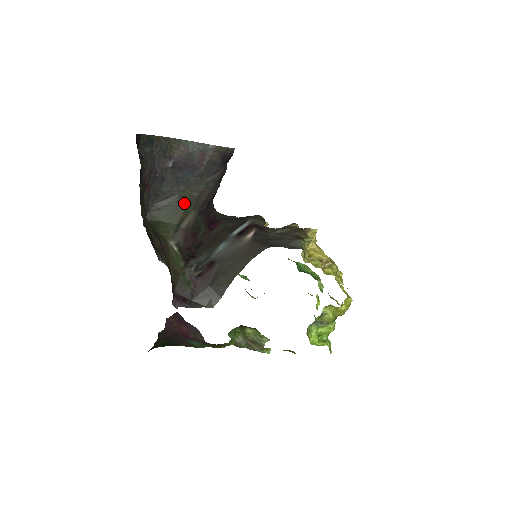
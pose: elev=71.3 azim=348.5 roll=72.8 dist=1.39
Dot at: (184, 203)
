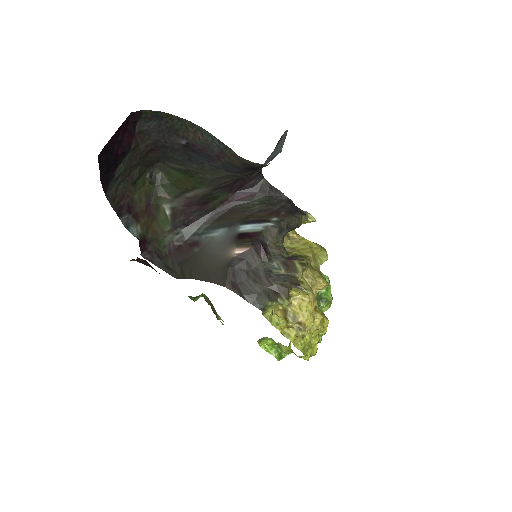
Dot at: (195, 178)
